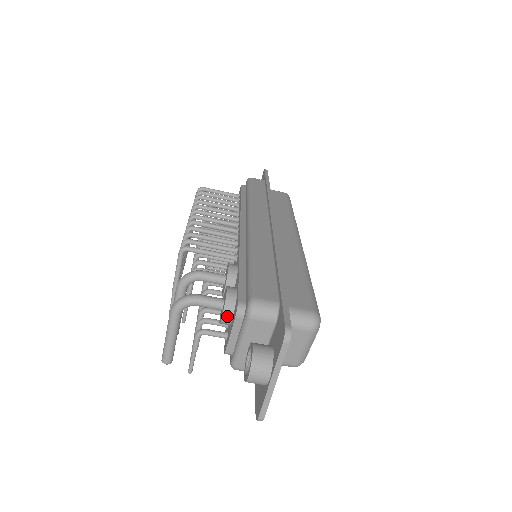
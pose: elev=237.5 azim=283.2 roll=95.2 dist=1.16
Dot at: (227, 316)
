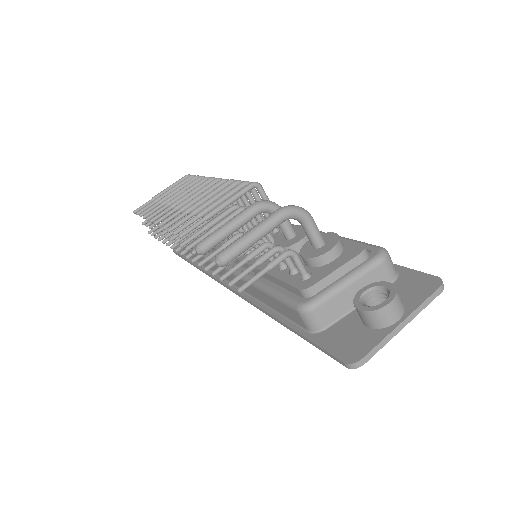
Dot at: (334, 253)
